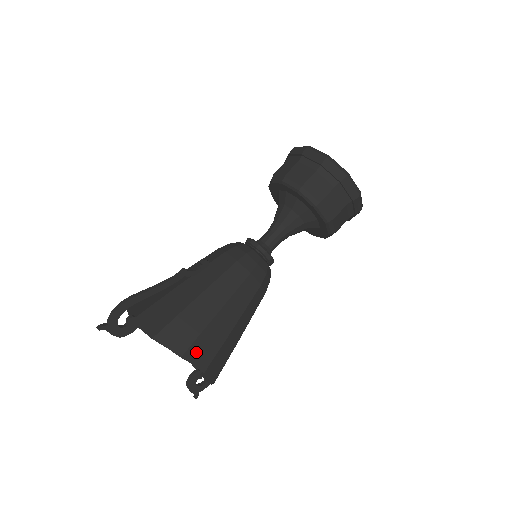
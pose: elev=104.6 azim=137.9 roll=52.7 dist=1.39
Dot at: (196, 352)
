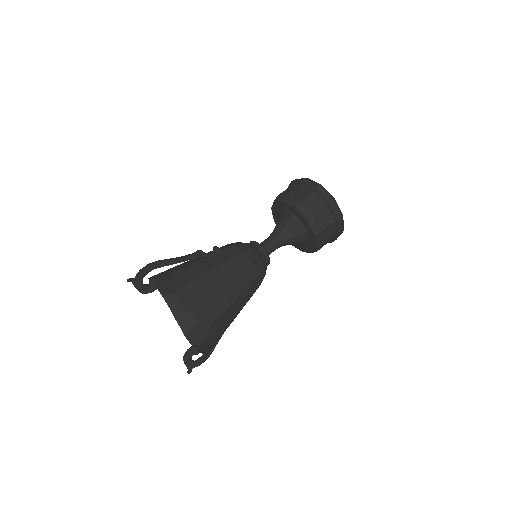
Dot at: (202, 312)
